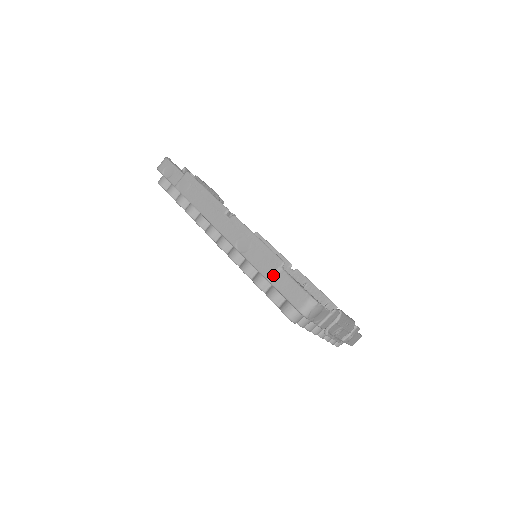
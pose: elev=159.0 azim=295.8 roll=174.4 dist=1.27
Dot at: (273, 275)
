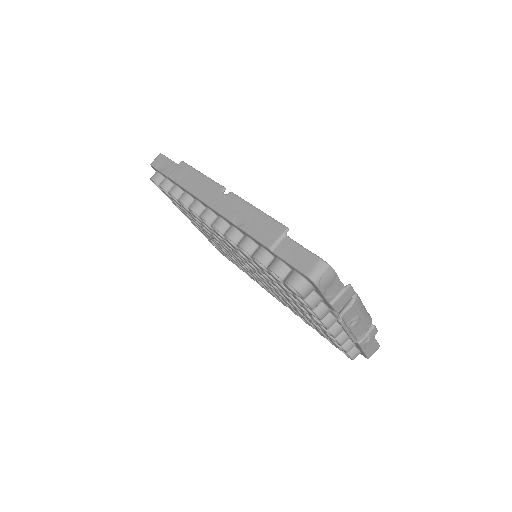
Dot at: (276, 243)
